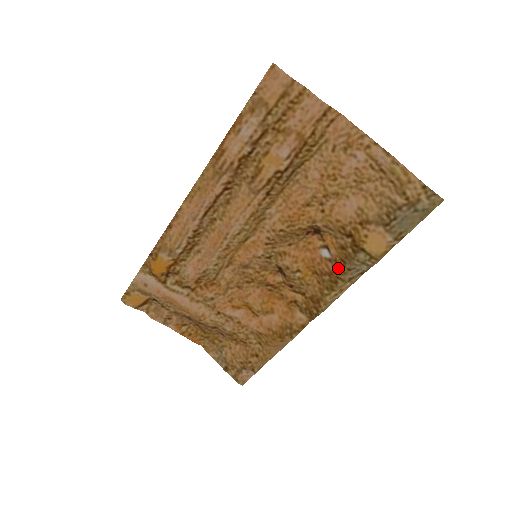
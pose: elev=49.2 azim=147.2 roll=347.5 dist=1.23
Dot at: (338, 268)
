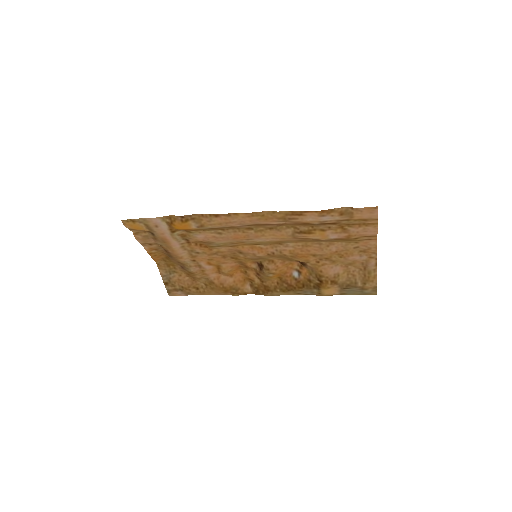
Dot at: (297, 286)
